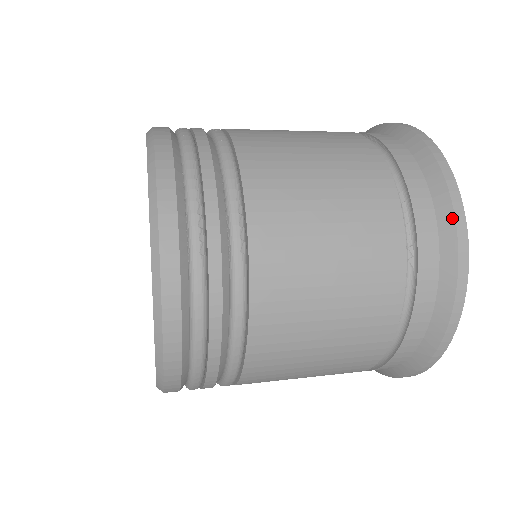
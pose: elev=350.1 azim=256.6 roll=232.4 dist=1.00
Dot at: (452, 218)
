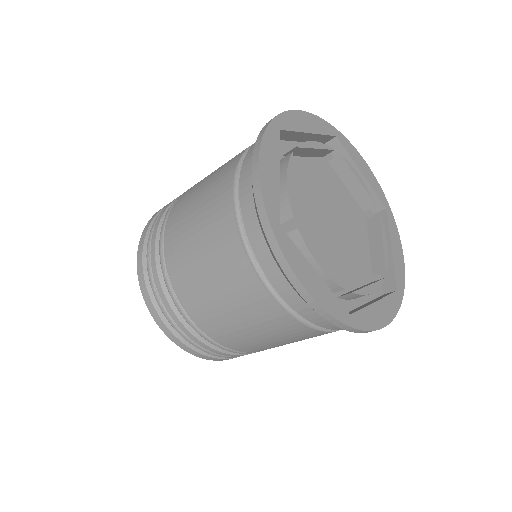
Dot at: (265, 235)
